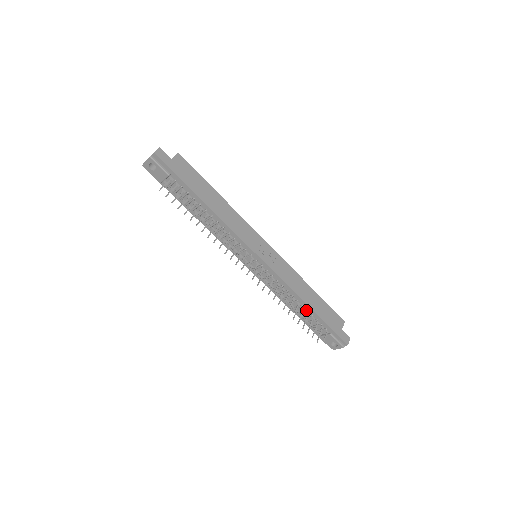
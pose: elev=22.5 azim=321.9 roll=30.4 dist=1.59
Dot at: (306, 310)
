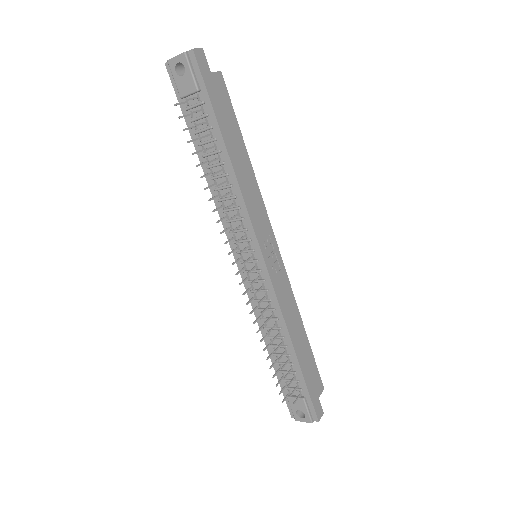
Dot at: (288, 354)
